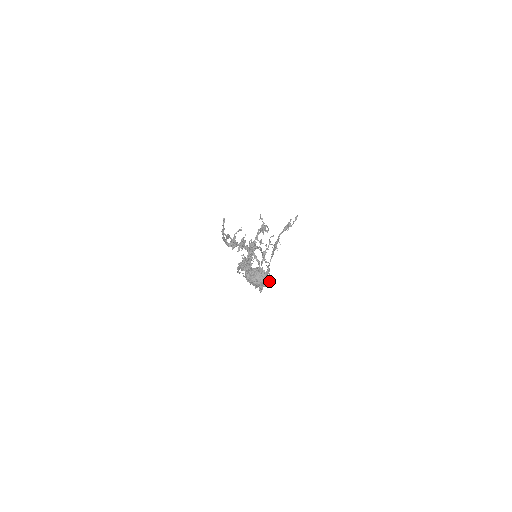
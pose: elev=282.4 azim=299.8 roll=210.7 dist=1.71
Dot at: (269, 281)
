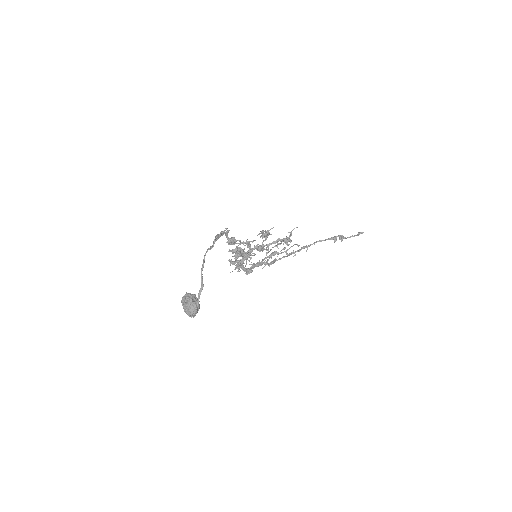
Dot at: occluded
